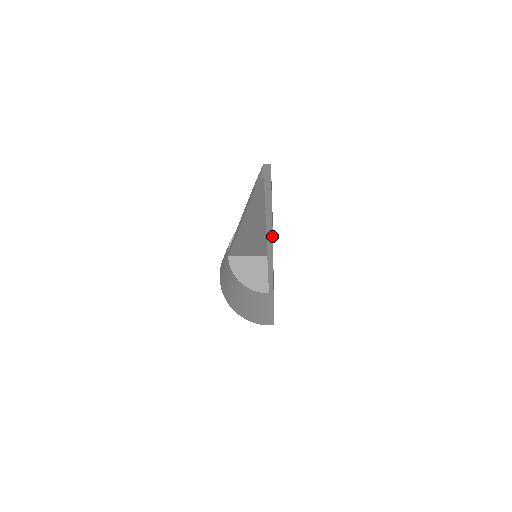
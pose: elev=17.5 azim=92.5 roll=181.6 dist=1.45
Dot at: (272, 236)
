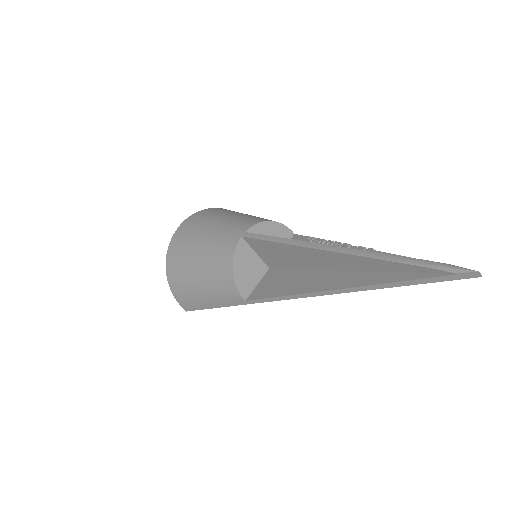
Dot at: occluded
